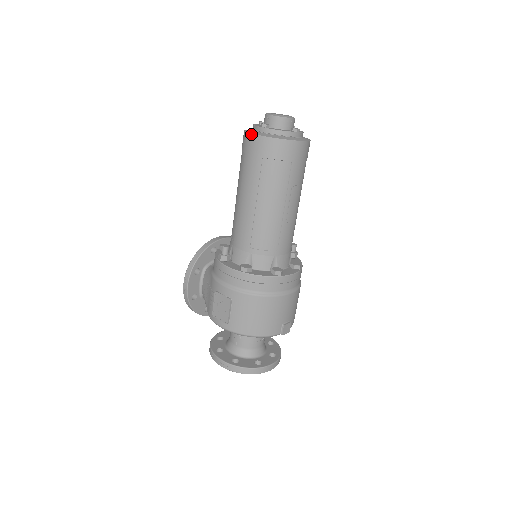
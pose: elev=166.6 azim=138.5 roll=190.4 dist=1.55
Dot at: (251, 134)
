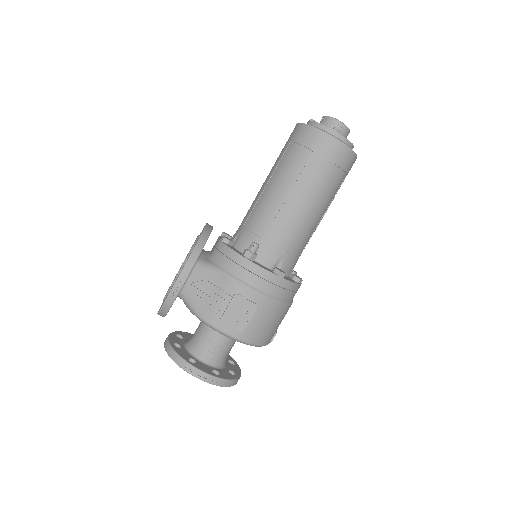
Dot at: (330, 135)
